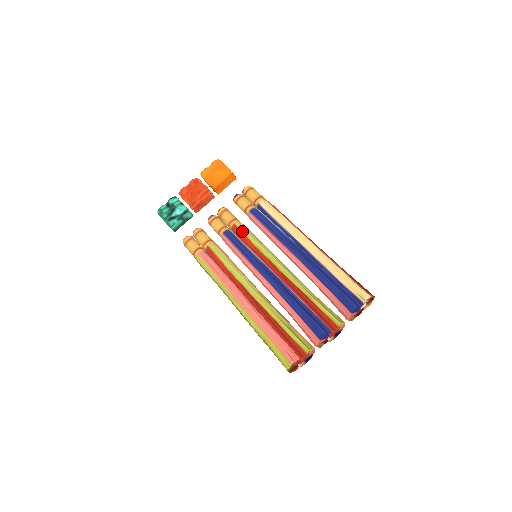
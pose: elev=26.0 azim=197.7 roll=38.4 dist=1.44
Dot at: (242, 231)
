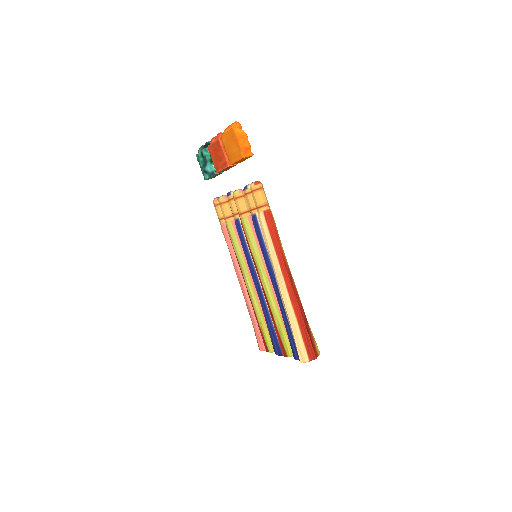
Dot at: (245, 231)
